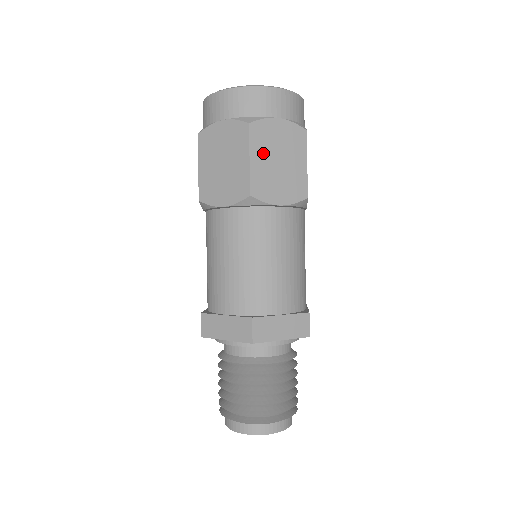
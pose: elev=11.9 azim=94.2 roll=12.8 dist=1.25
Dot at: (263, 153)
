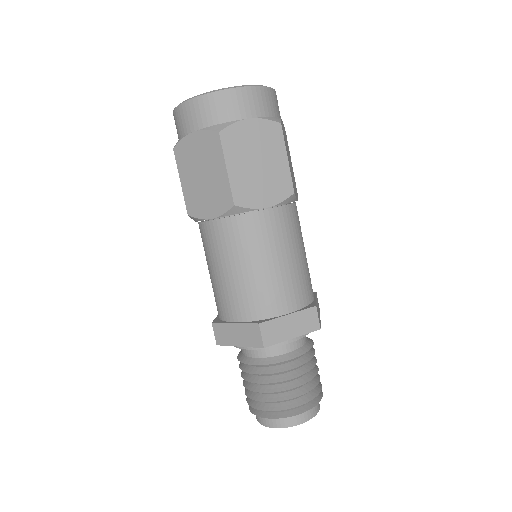
Dot at: (239, 159)
